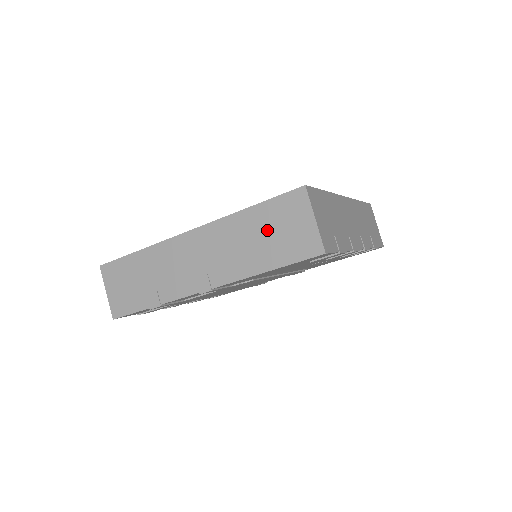
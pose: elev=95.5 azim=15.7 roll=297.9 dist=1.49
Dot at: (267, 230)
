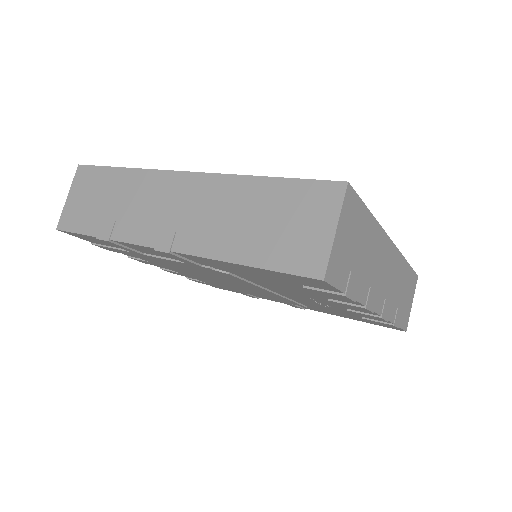
Dot at: (271, 214)
